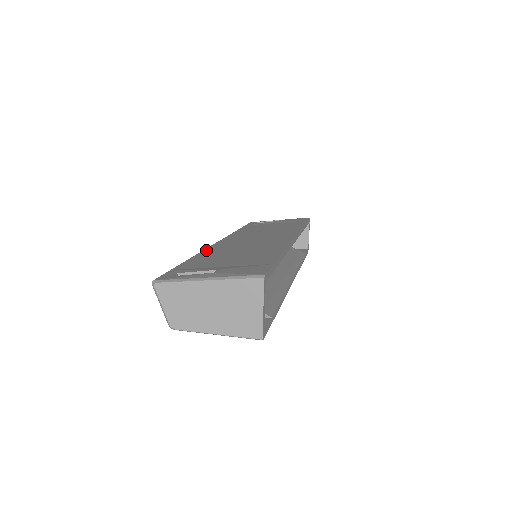
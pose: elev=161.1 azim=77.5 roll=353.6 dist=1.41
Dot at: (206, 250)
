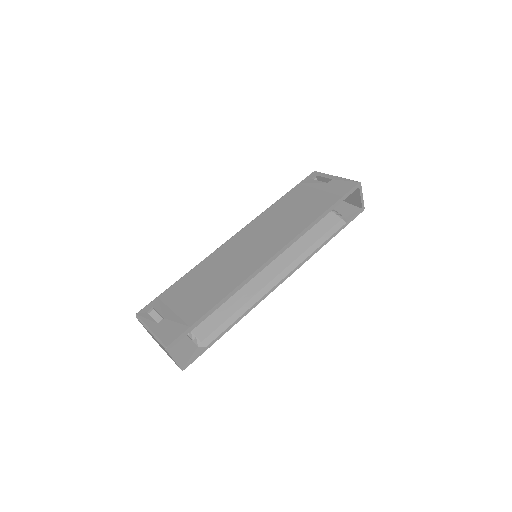
Dot at: (207, 258)
